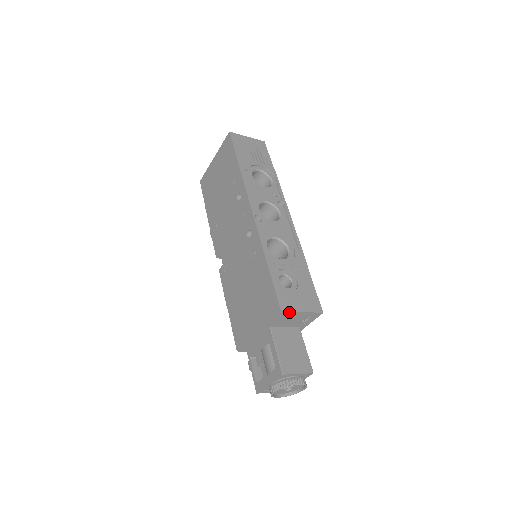
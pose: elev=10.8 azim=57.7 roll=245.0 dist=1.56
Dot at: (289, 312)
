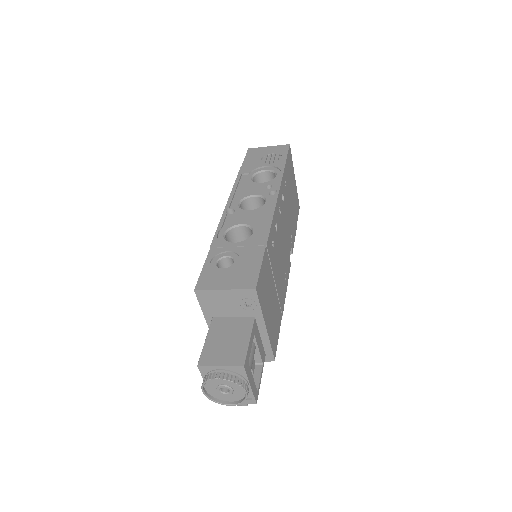
Dot at: (207, 291)
